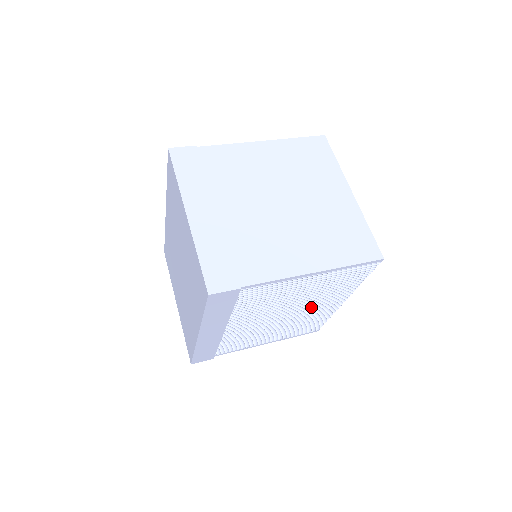
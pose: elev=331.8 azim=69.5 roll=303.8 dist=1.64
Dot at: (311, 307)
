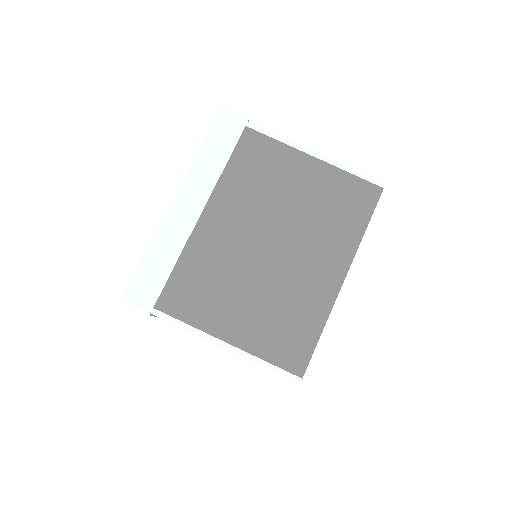
Dot at: occluded
